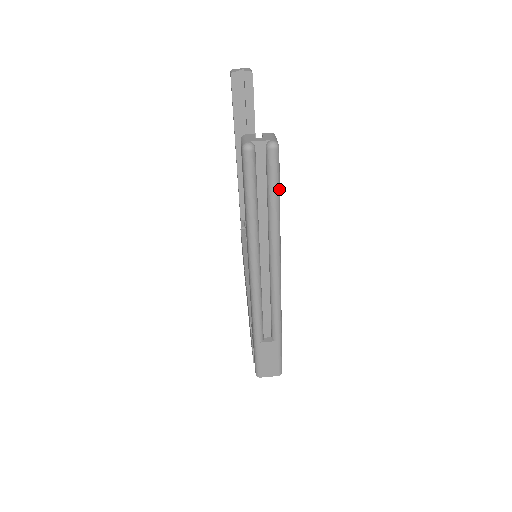
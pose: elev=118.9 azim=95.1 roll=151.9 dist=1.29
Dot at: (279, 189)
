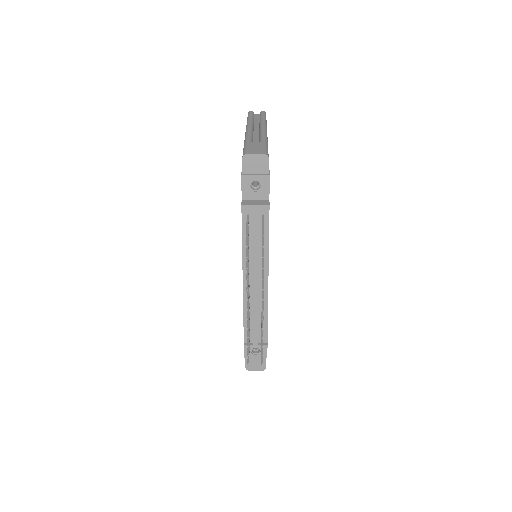
Dot at: occluded
